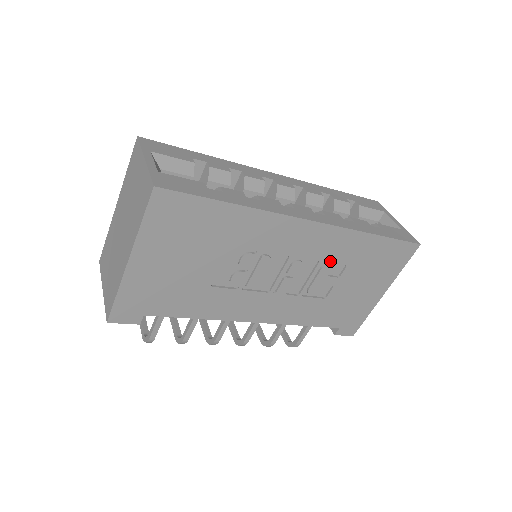
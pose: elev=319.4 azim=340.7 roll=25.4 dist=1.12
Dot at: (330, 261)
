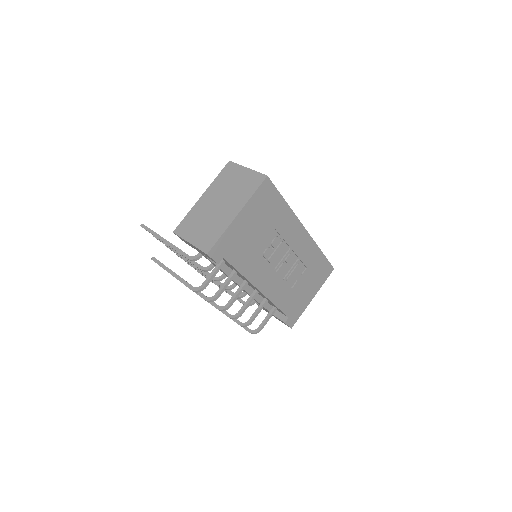
Dot at: (302, 261)
